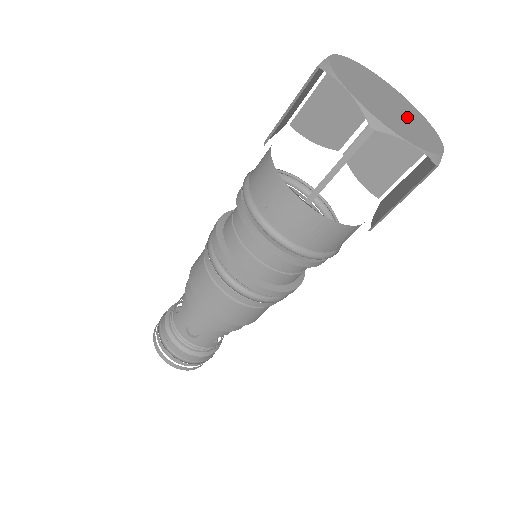
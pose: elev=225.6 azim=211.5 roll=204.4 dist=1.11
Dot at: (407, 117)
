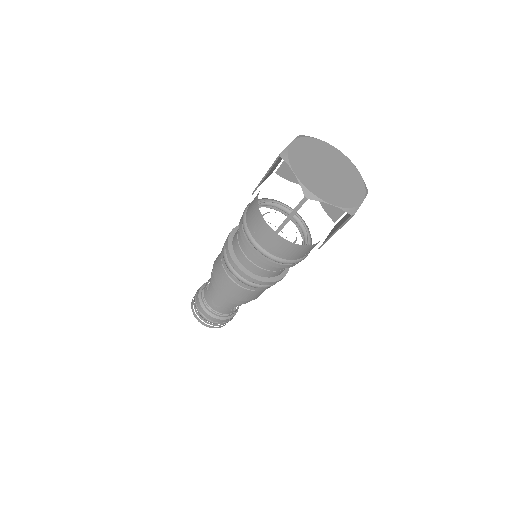
Dot at: (341, 180)
